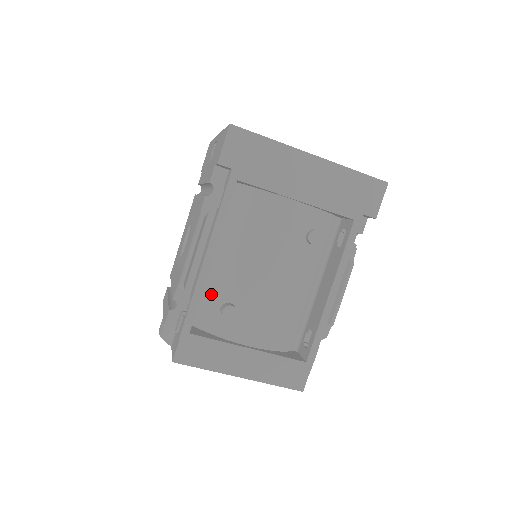
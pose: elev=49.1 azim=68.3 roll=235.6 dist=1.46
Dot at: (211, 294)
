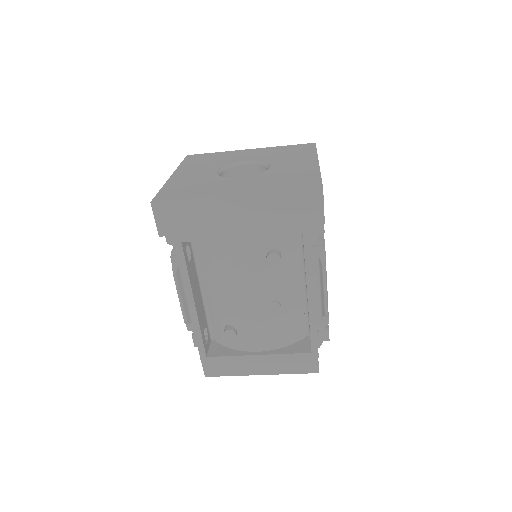
Dot at: (215, 319)
